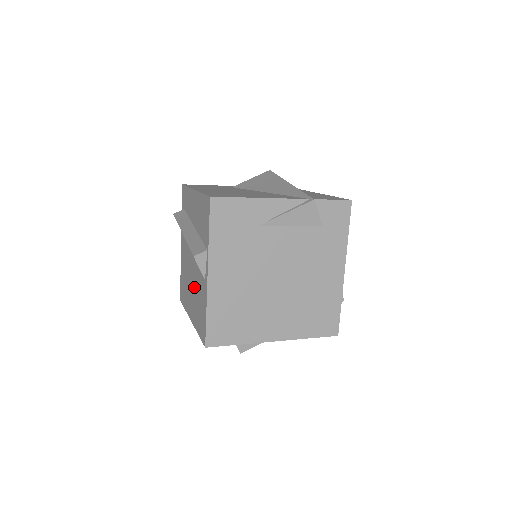
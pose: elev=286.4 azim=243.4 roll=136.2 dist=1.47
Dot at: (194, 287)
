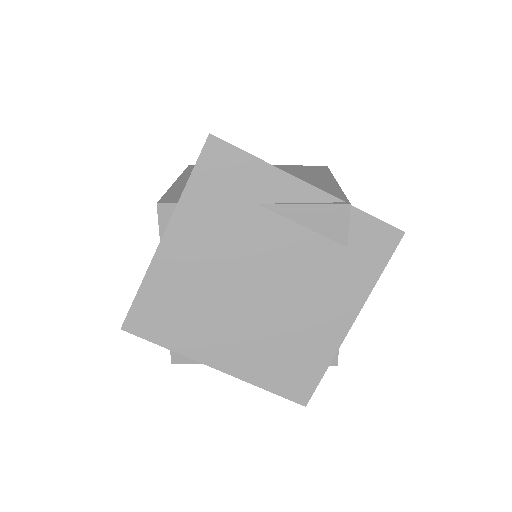
Dot at: occluded
